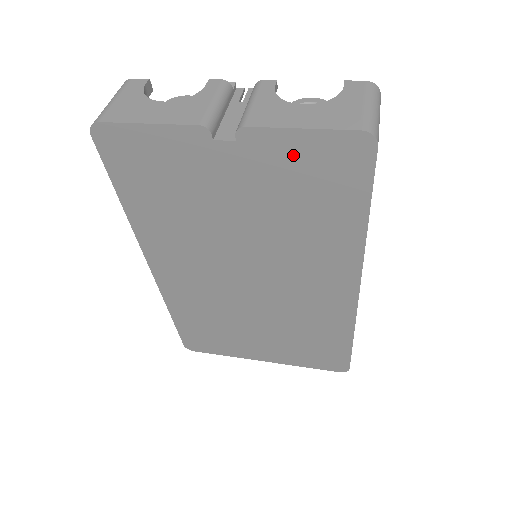
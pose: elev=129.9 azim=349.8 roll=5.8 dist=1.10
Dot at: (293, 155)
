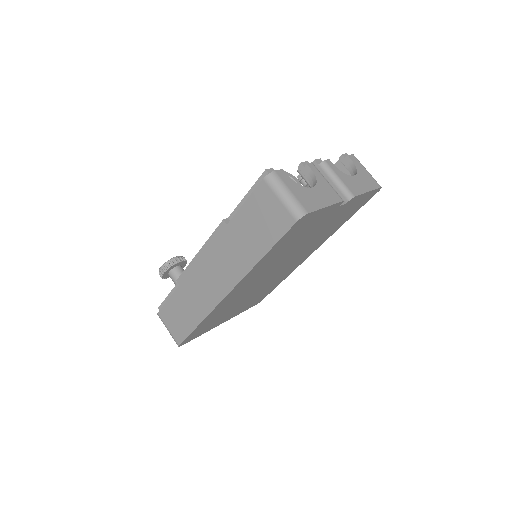
Dot at: (356, 203)
